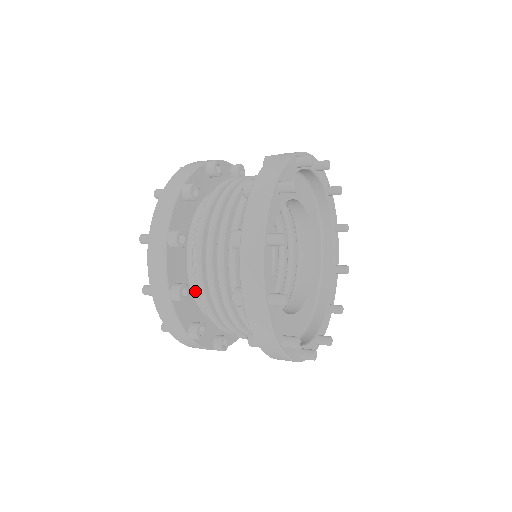
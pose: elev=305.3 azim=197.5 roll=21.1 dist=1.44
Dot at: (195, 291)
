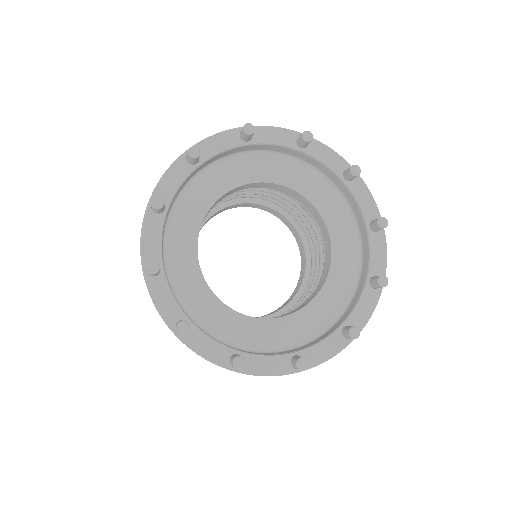
Dot at: occluded
